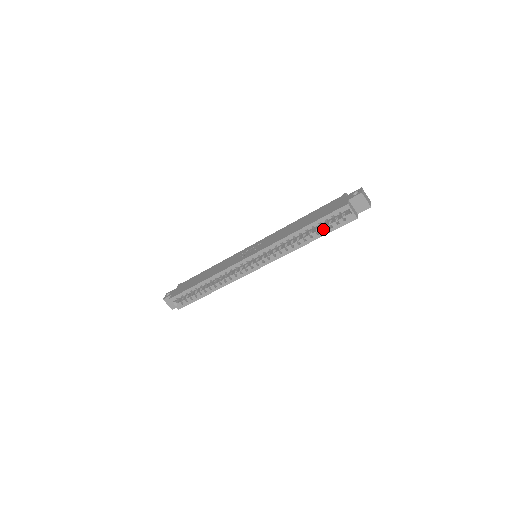
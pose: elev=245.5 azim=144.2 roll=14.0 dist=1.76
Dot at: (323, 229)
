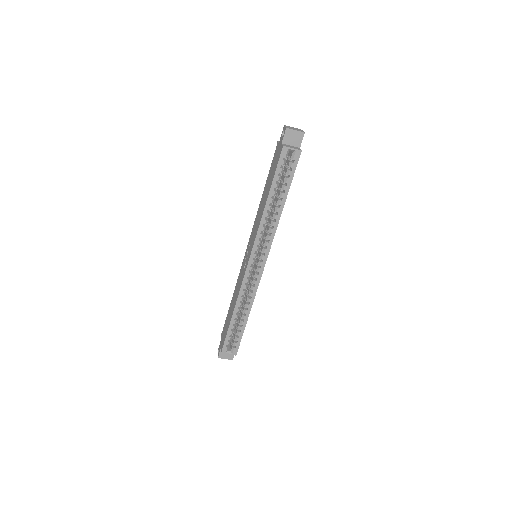
Dot at: (284, 185)
